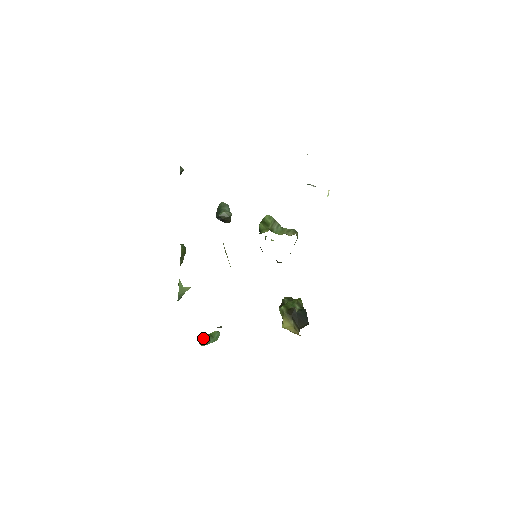
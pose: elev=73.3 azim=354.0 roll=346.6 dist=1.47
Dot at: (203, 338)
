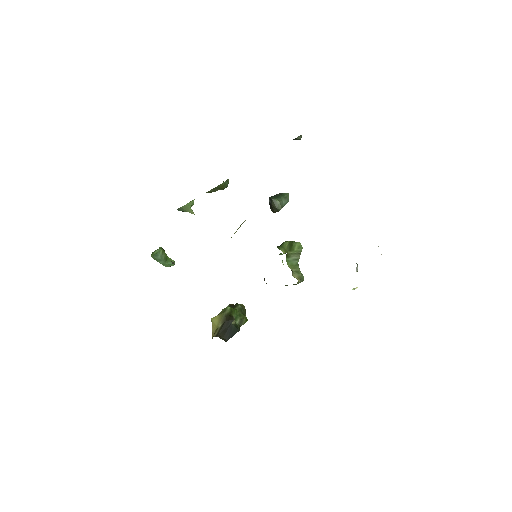
Dot at: (159, 253)
